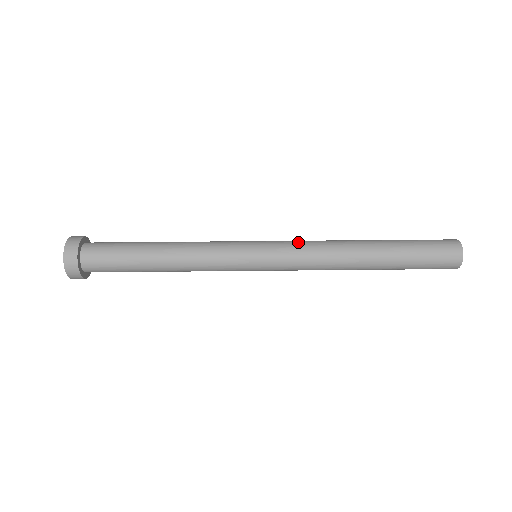
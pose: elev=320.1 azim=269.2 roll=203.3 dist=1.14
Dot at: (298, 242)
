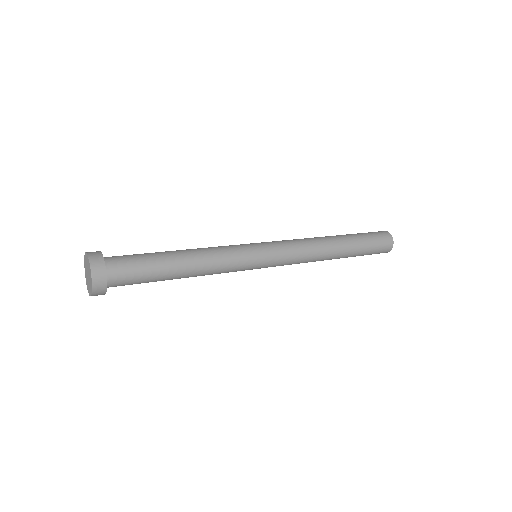
Dot at: (287, 240)
